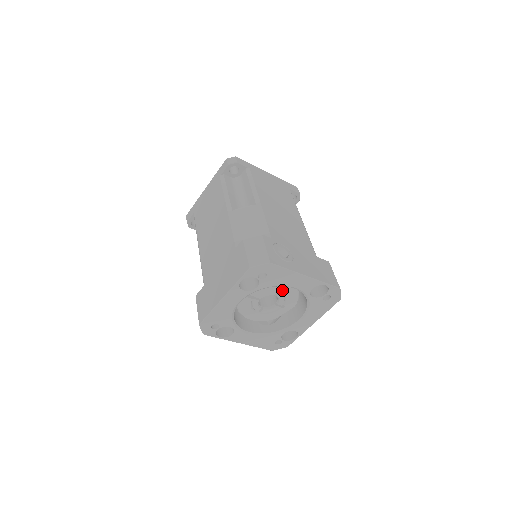
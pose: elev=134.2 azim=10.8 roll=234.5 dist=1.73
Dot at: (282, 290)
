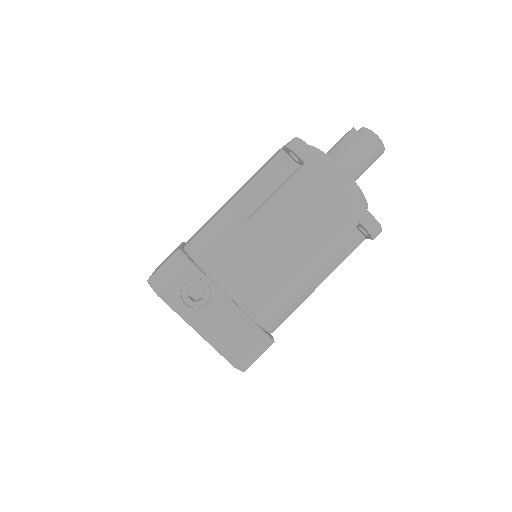
Dot at: occluded
